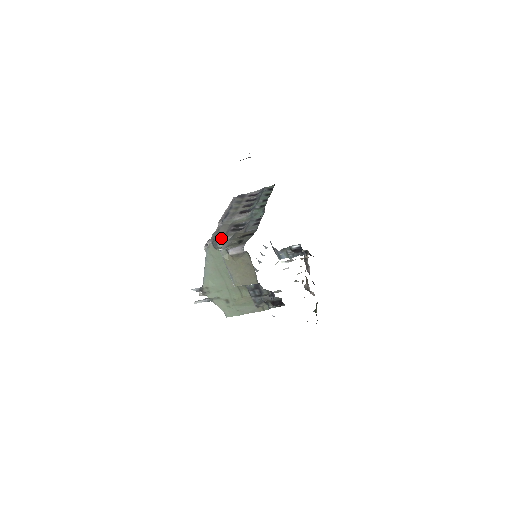
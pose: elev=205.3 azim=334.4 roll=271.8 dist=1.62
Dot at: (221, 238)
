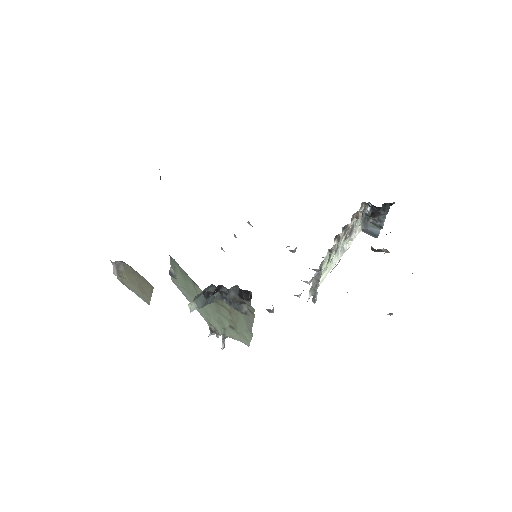
Dot at: (171, 264)
